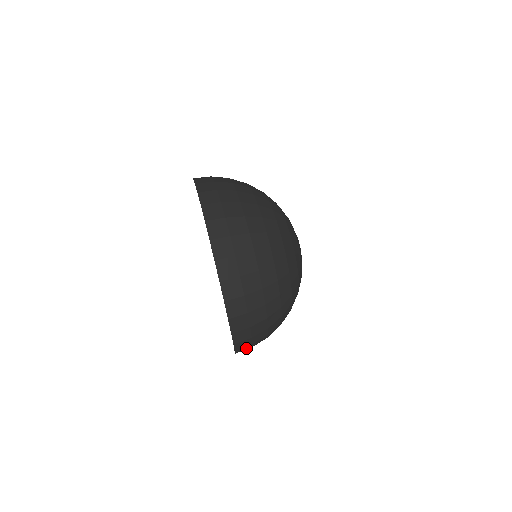
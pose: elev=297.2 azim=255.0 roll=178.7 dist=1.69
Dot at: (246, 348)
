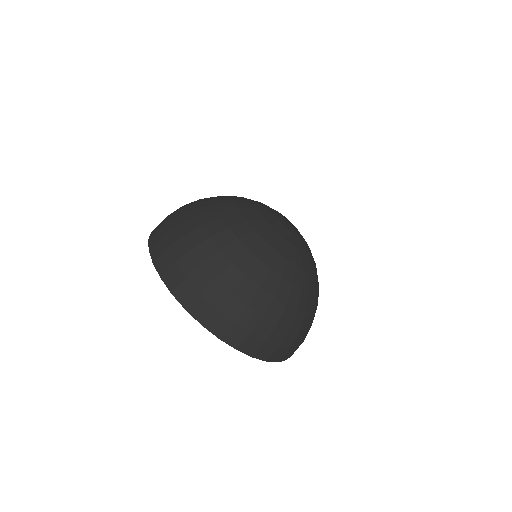
Dot at: occluded
